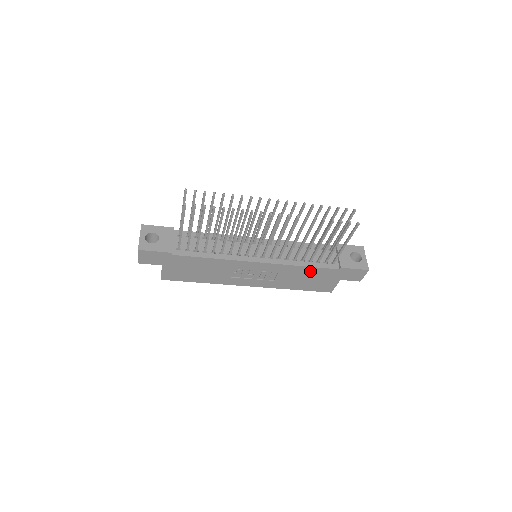
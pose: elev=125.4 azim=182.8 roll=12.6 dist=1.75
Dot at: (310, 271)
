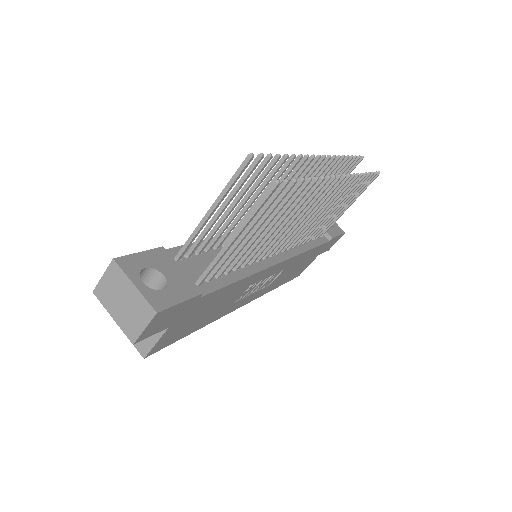
Dot at: (308, 254)
